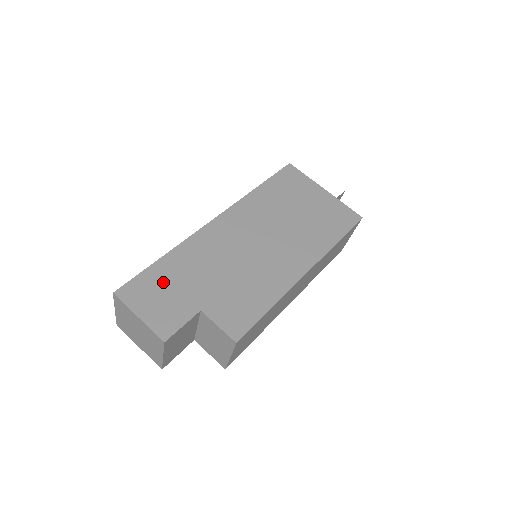
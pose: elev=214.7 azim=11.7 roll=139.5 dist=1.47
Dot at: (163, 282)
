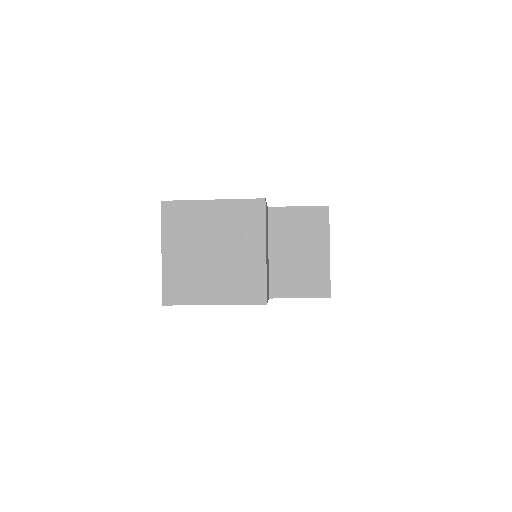
Dot at: occluded
